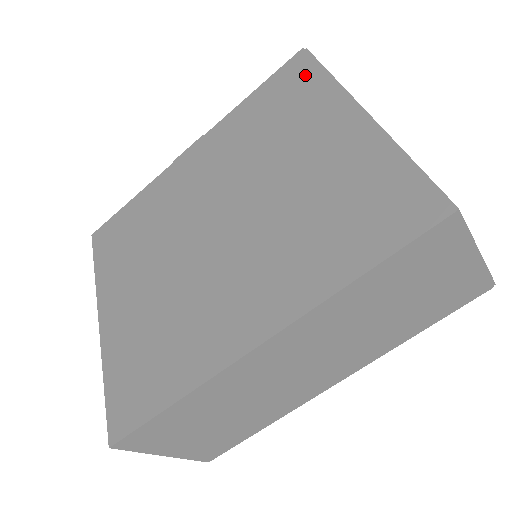
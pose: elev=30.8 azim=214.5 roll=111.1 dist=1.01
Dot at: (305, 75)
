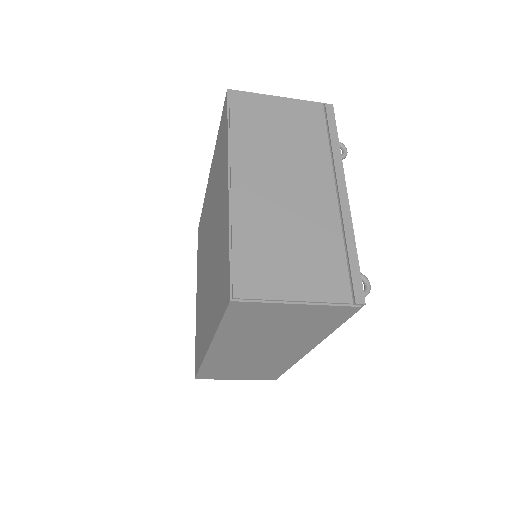
Dot at: (225, 125)
